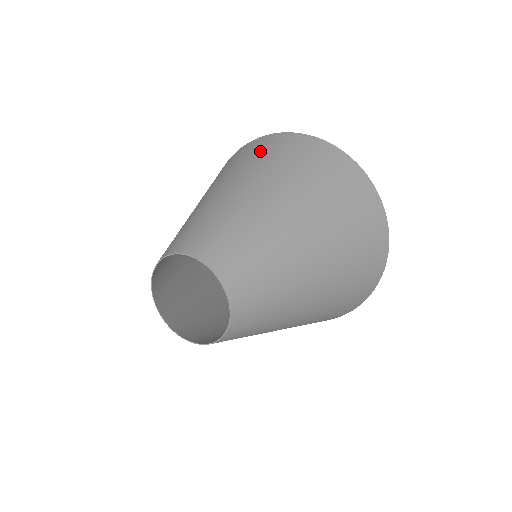
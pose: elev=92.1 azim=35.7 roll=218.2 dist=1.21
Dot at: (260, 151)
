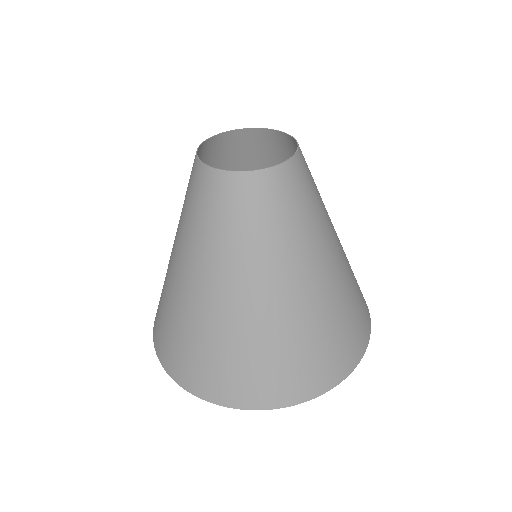
Dot at: occluded
